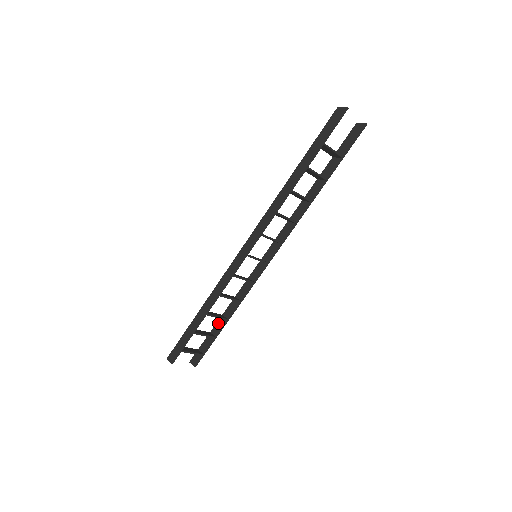
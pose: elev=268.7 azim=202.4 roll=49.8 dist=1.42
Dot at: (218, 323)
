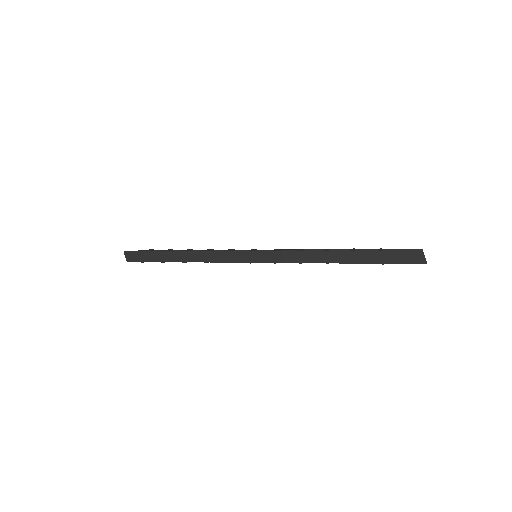
Dot at: occluded
